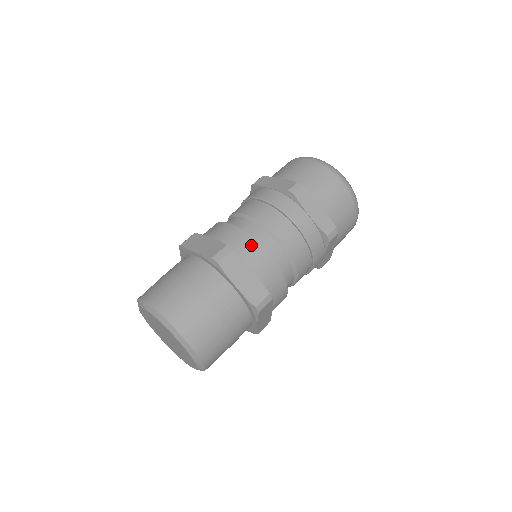
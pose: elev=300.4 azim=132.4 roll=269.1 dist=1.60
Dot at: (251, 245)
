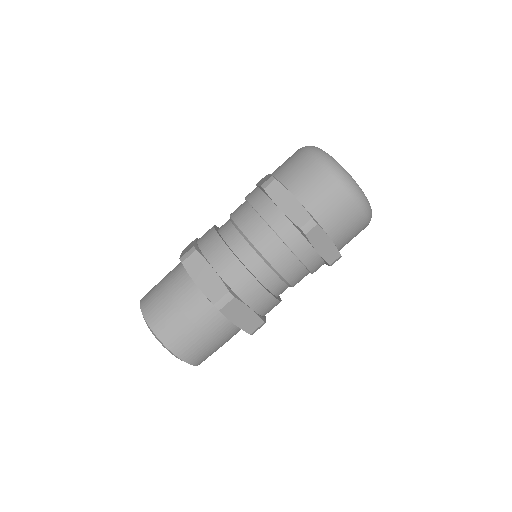
Dot at: (253, 286)
